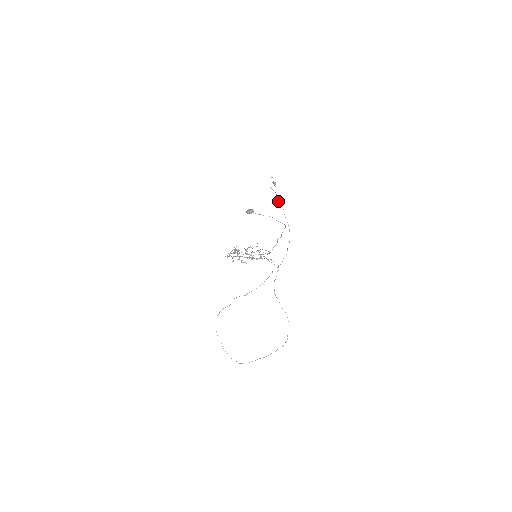
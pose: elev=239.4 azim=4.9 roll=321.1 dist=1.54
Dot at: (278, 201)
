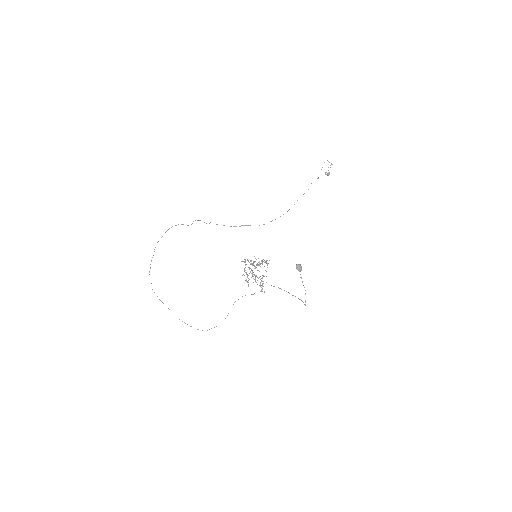
Dot at: occluded
